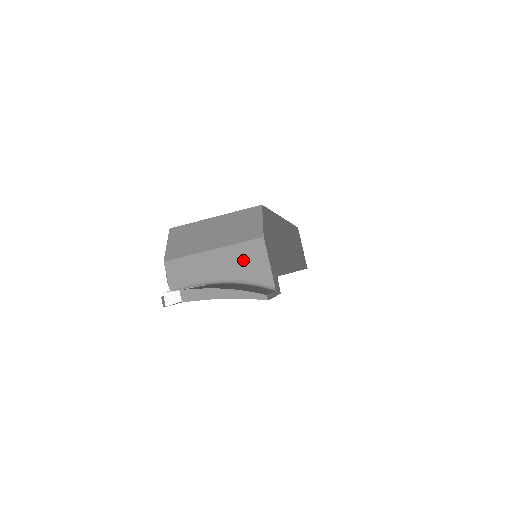
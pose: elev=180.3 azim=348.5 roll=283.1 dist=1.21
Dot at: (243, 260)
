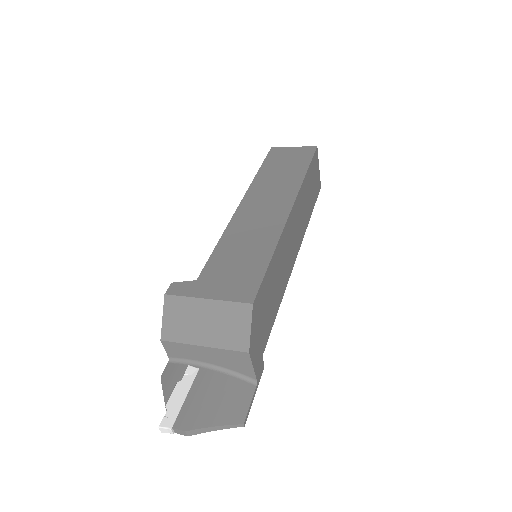
Dot at: (230, 360)
